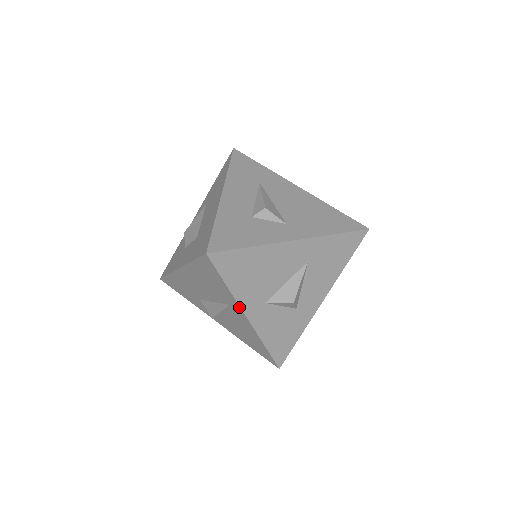
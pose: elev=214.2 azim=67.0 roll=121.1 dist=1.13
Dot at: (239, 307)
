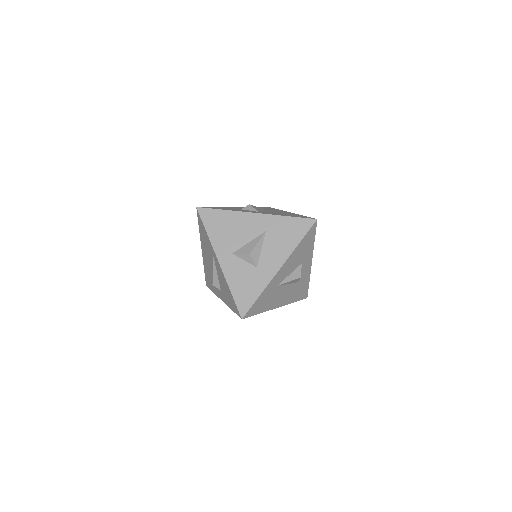
Dot at: (214, 252)
